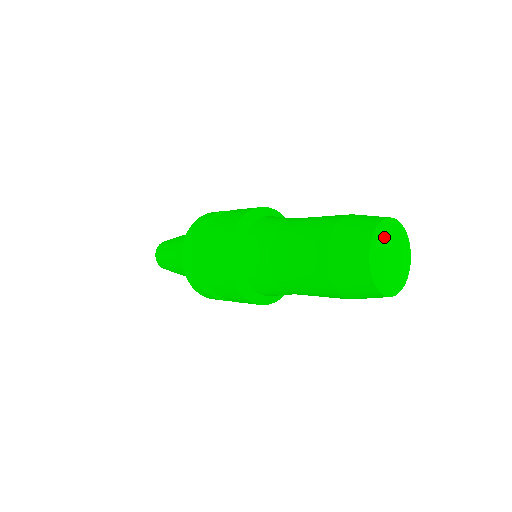
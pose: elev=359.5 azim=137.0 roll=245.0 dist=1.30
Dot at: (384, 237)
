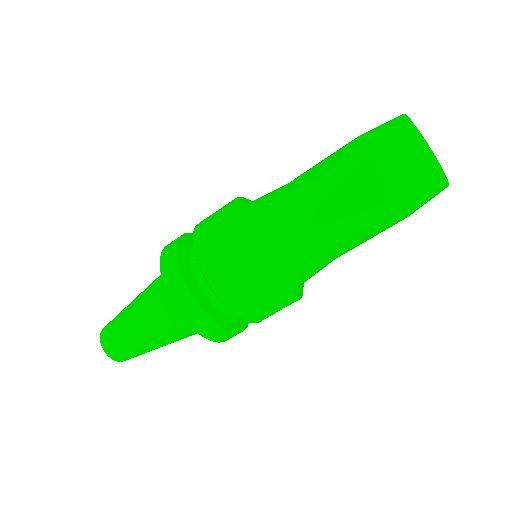
Dot at: occluded
